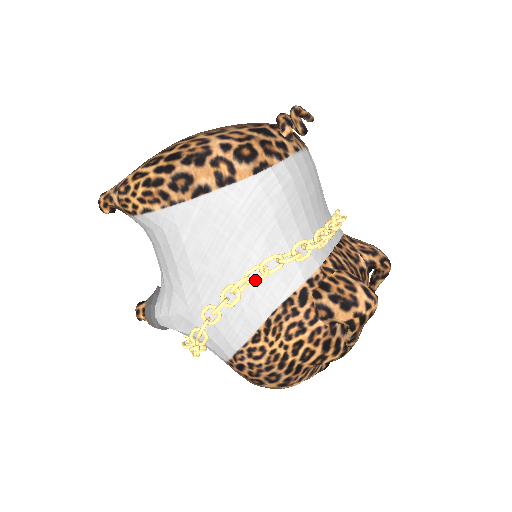
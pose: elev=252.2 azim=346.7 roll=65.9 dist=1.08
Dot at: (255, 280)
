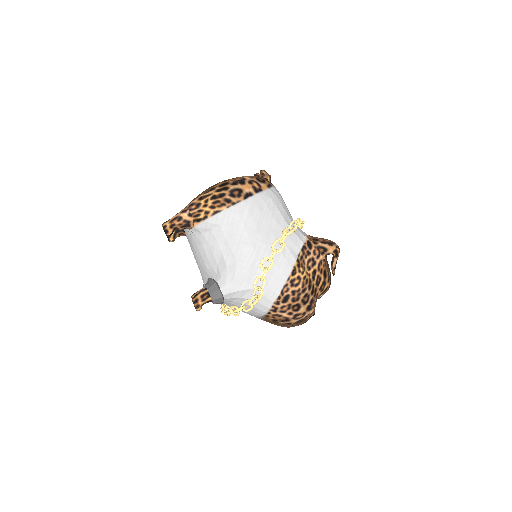
Dot at: (291, 231)
